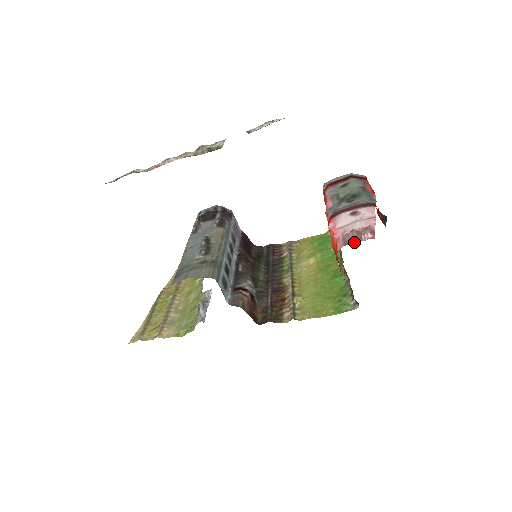
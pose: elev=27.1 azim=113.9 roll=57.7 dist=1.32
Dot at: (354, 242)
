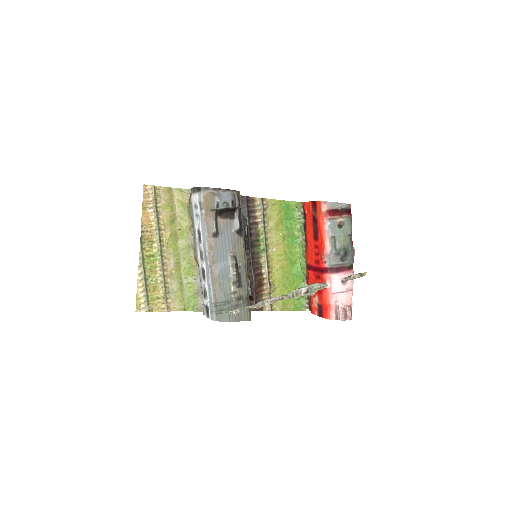
Dot at: (342, 320)
